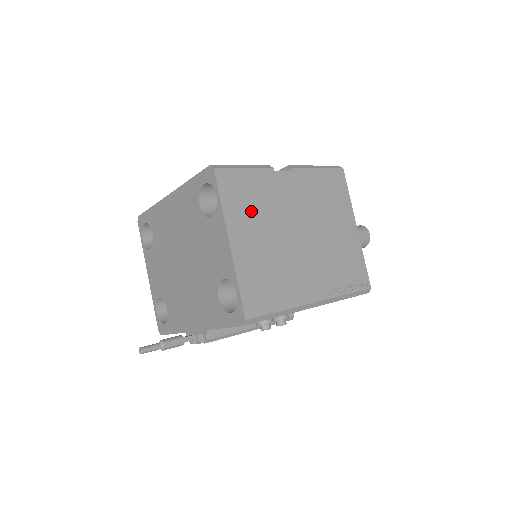
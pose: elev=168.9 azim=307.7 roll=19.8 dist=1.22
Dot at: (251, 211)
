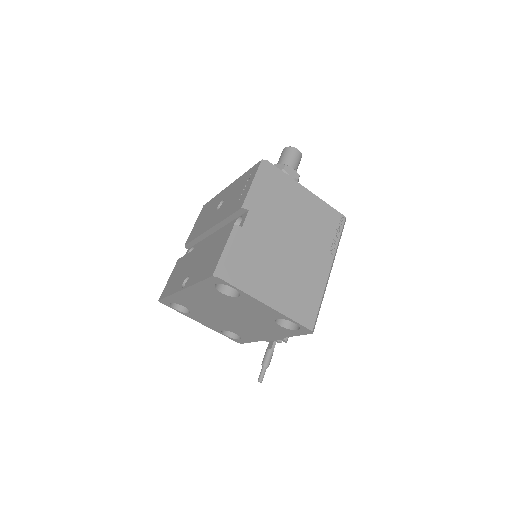
Dot at: (257, 271)
